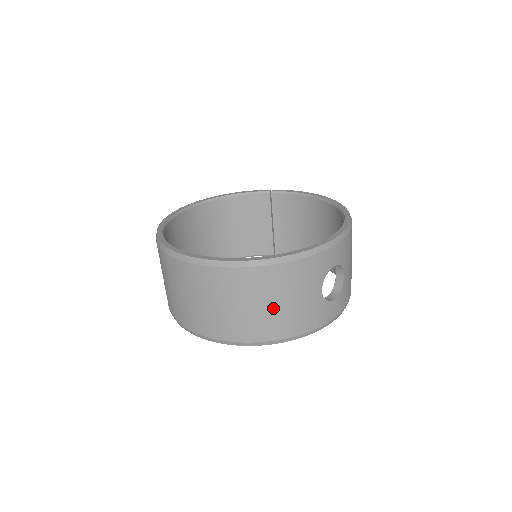
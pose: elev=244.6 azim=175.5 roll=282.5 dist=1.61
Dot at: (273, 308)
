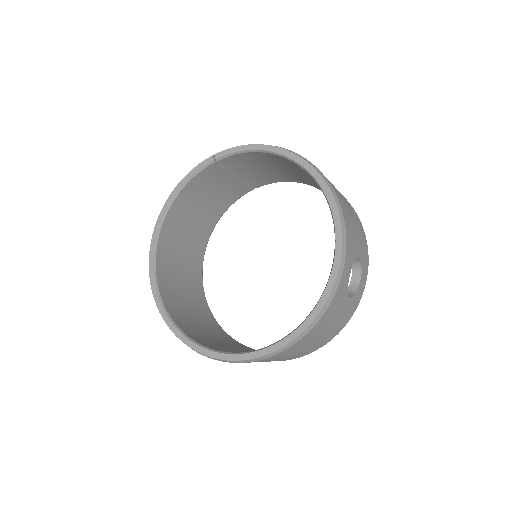
Dot at: (317, 341)
